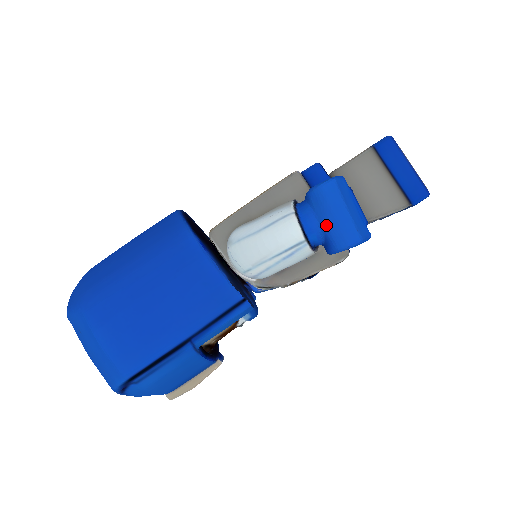
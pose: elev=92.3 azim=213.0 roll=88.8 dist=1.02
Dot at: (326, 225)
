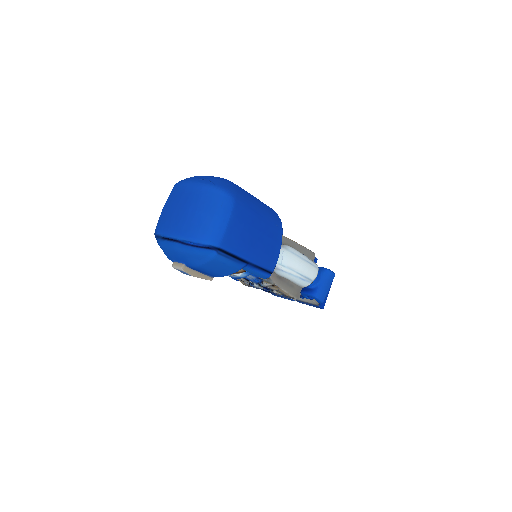
Dot at: (321, 285)
